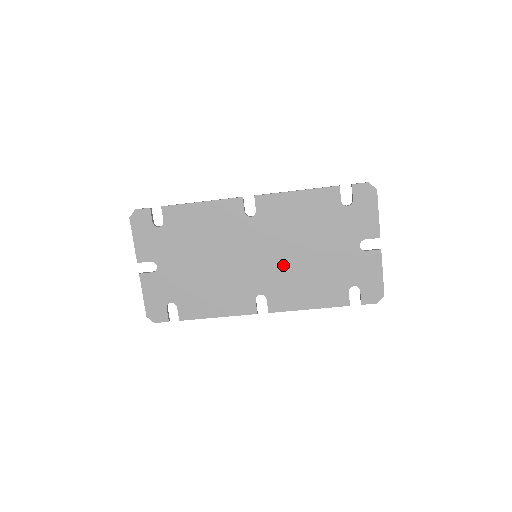
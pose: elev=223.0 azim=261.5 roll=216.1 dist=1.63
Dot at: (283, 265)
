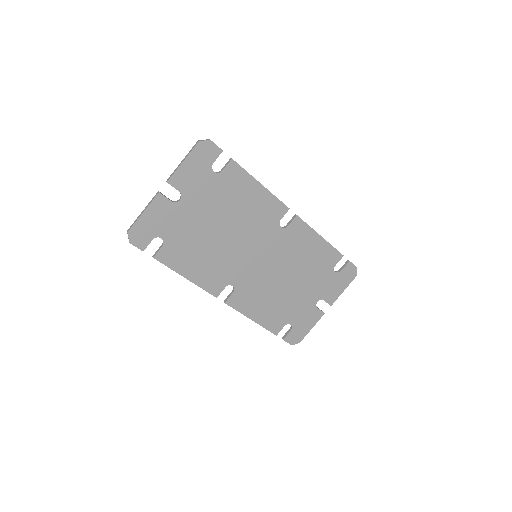
Dot at: (267, 277)
